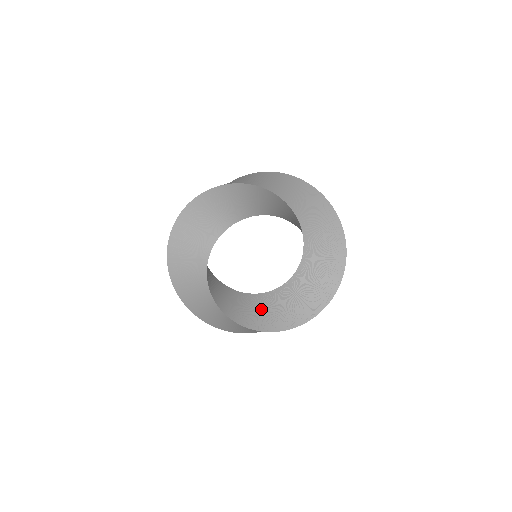
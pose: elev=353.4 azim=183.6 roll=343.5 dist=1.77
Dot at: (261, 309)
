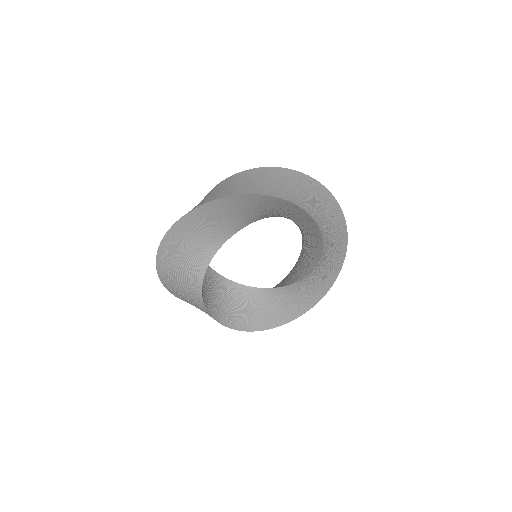
Dot at: (236, 303)
